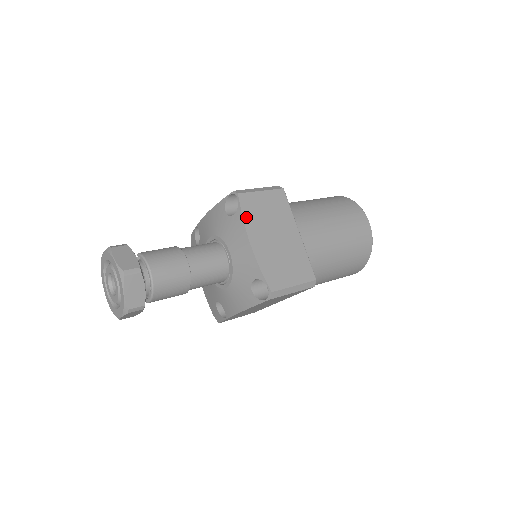
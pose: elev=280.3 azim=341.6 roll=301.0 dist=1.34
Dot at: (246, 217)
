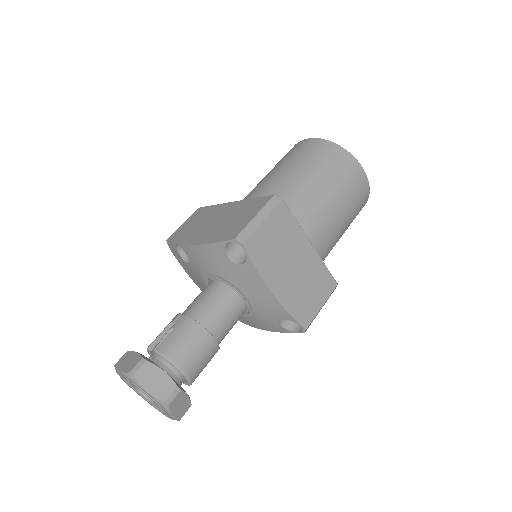
Dot at: (260, 267)
